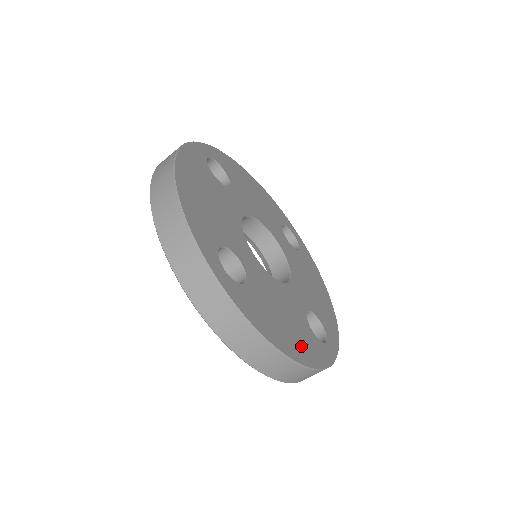
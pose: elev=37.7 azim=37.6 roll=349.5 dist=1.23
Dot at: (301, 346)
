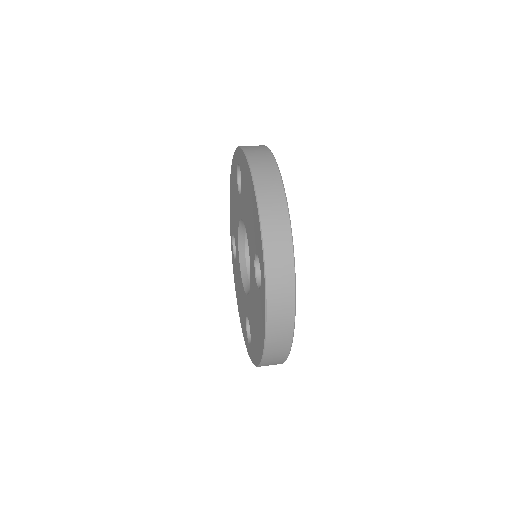
Dot at: occluded
